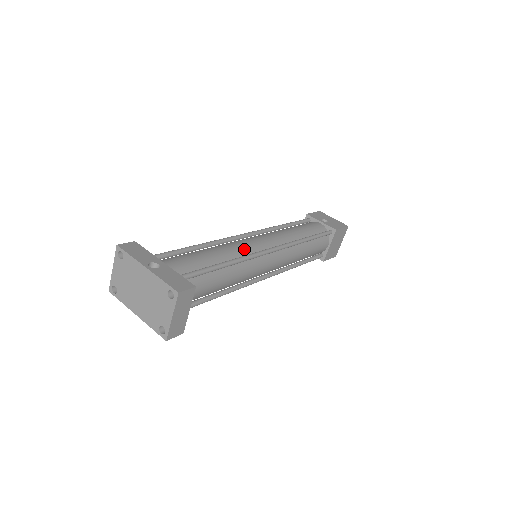
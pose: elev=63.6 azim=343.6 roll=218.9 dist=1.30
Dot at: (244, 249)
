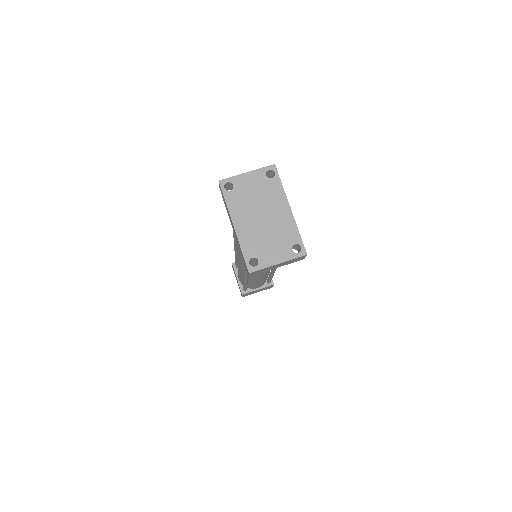
Dot at: occluded
